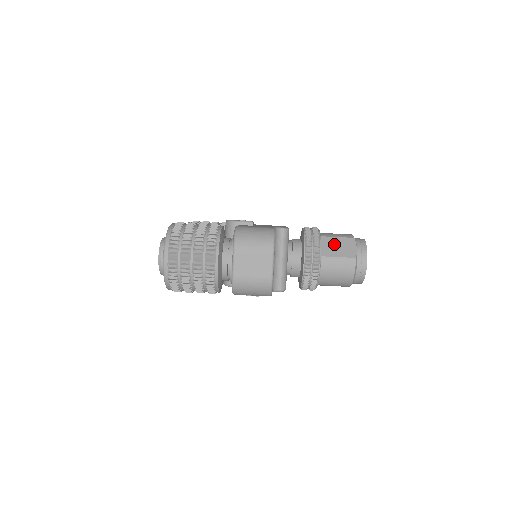
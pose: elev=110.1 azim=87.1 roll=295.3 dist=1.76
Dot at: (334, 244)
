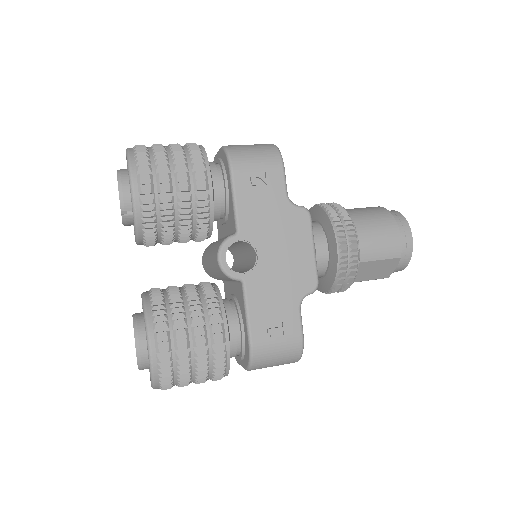
Dot at: occluded
